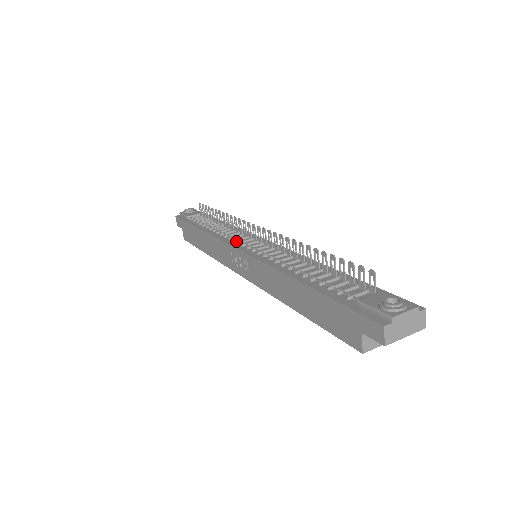
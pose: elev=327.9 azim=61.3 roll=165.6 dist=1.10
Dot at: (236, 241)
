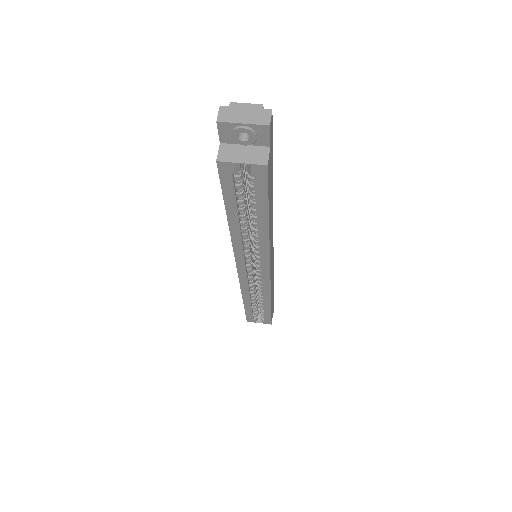
Dot at: occluded
